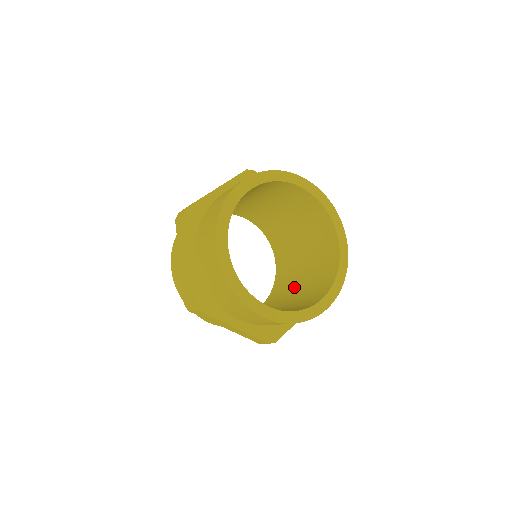
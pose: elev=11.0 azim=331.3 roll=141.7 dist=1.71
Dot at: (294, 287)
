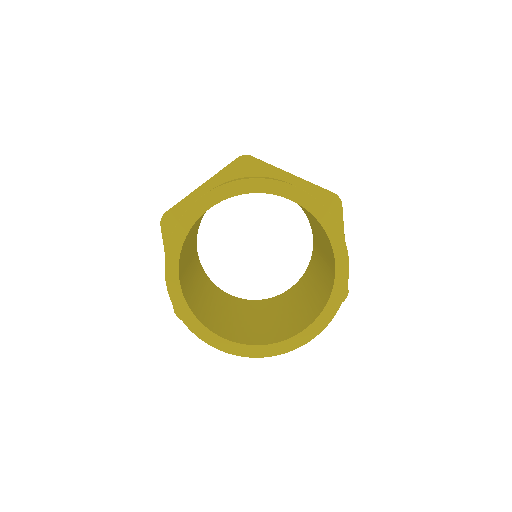
Dot at: (311, 285)
